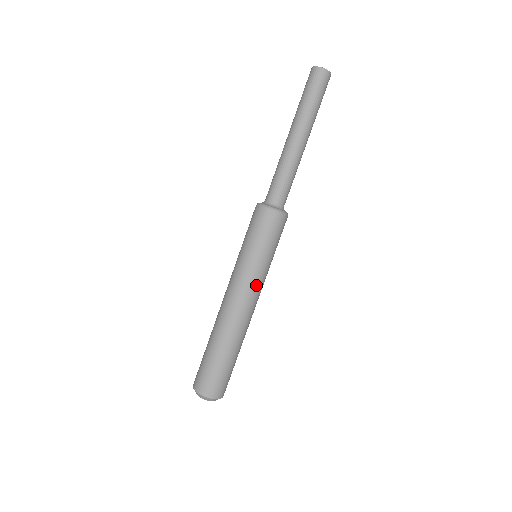
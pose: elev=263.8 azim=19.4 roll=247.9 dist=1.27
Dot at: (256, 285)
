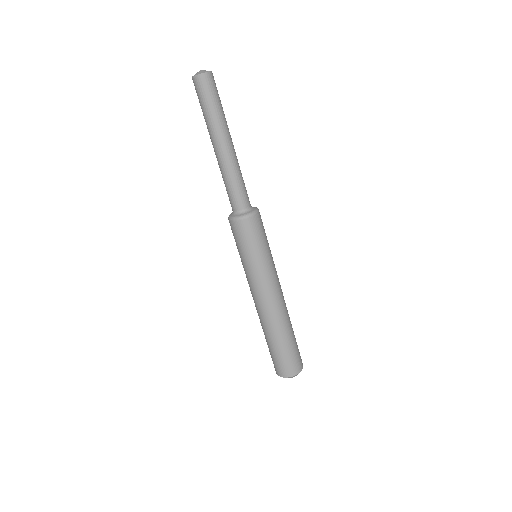
Dot at: (266, 282)
